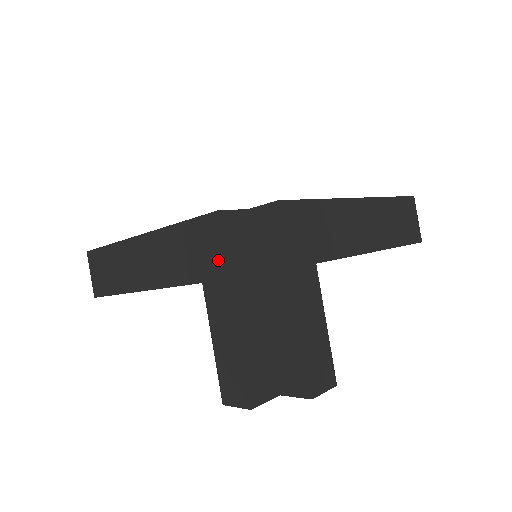
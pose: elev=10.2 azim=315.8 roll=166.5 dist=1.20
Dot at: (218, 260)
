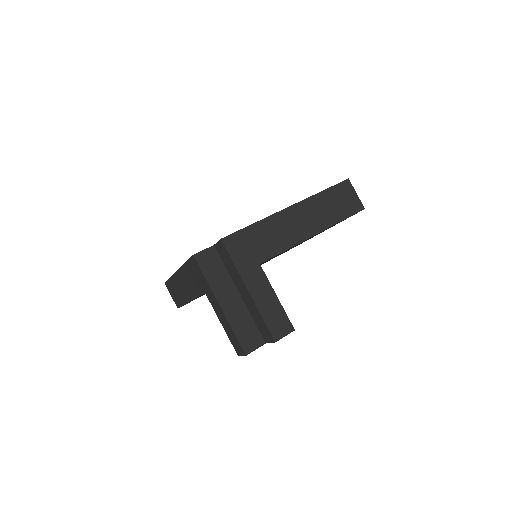
Dot at: (204, 280)
